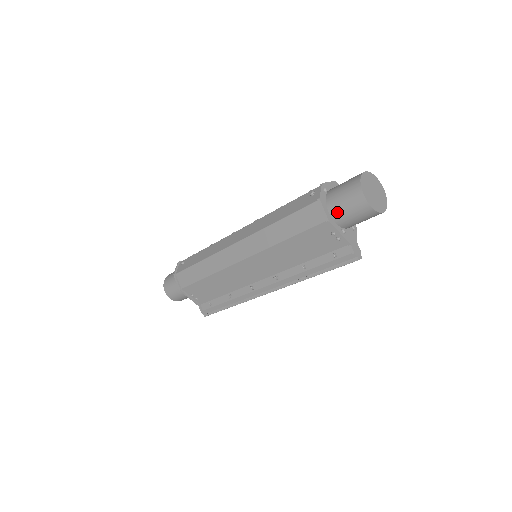
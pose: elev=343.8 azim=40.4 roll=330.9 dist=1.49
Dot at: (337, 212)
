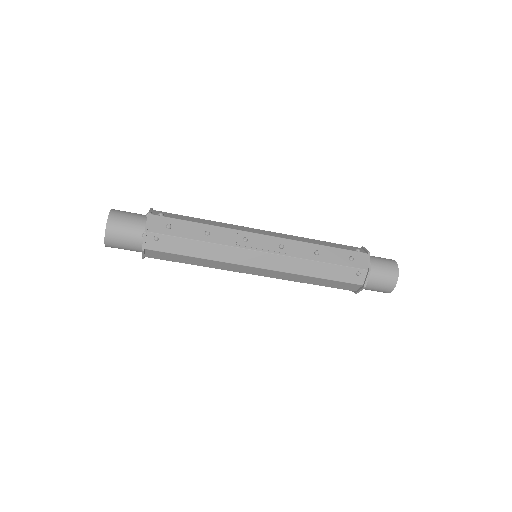
Dot at: (365, 289)
